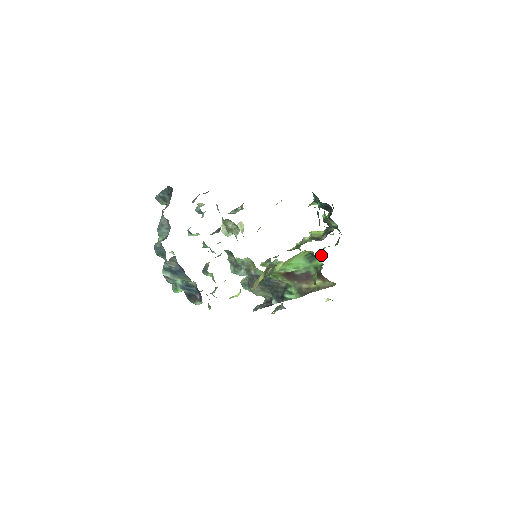
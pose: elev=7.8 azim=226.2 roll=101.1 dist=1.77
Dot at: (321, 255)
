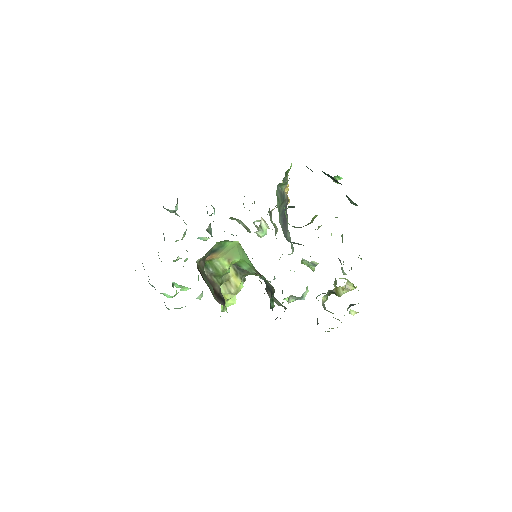
Dot at: occluded
